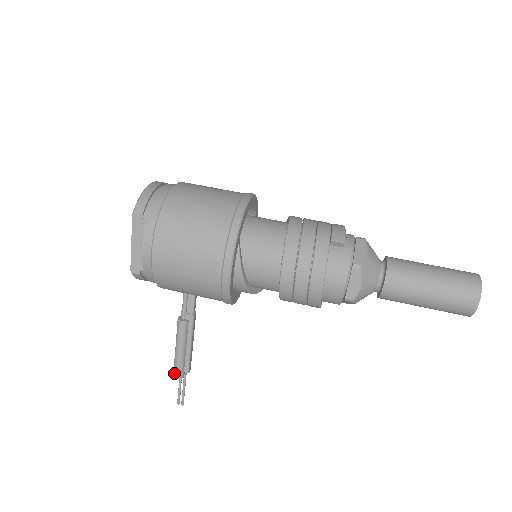
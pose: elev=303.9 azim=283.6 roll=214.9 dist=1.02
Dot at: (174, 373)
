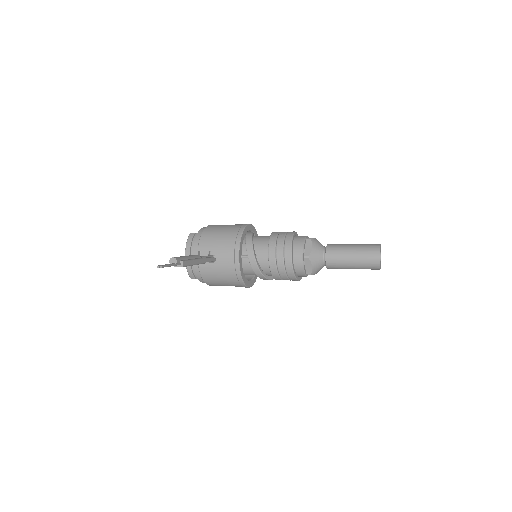
Dot at: (173, 258)
